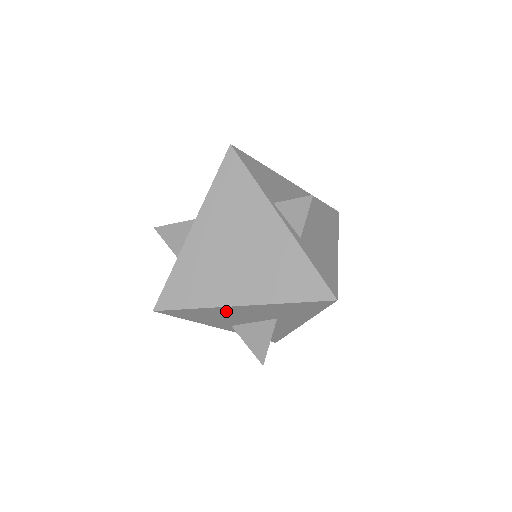
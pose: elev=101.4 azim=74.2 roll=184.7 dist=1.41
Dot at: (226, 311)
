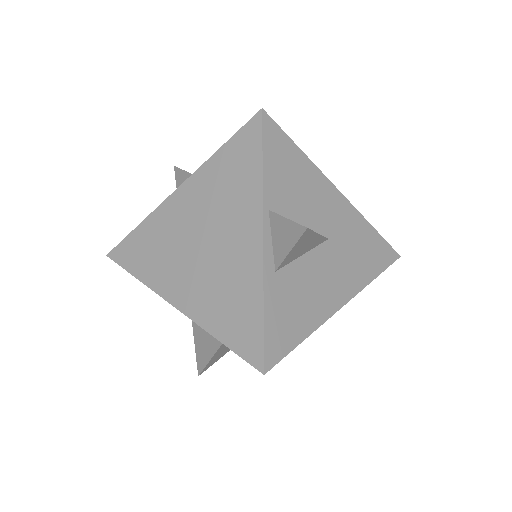
Dot at: occluded
